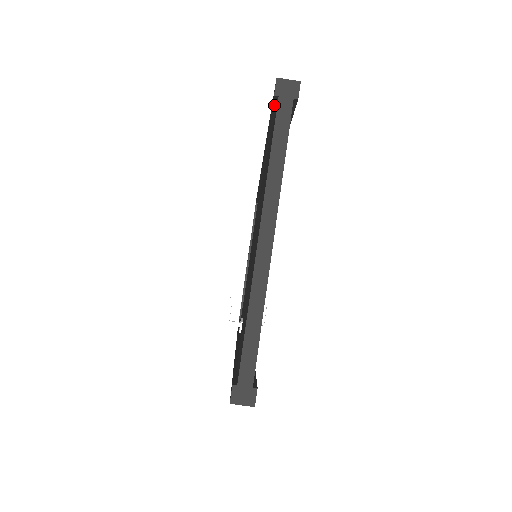
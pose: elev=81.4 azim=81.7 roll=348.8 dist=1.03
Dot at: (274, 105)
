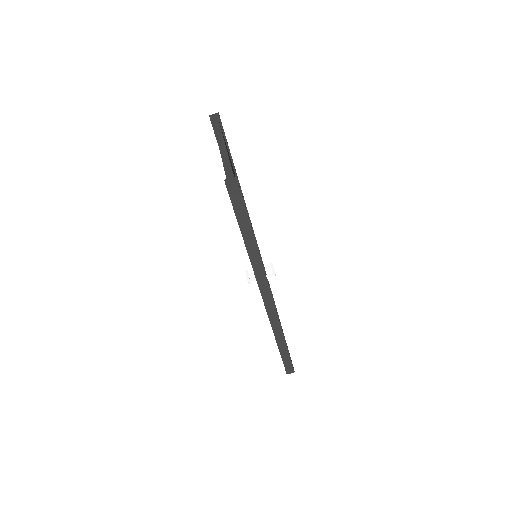
Dot at: (213, 128)
